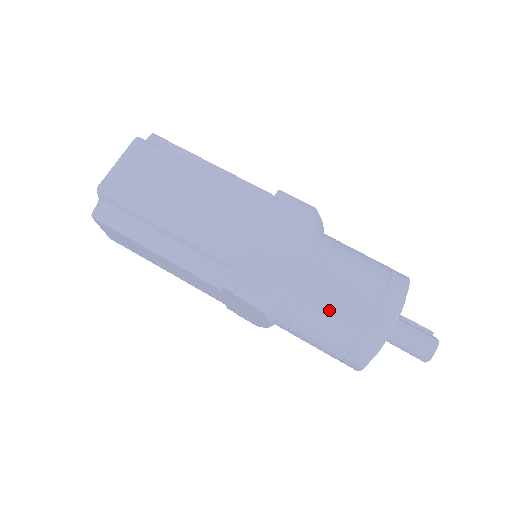
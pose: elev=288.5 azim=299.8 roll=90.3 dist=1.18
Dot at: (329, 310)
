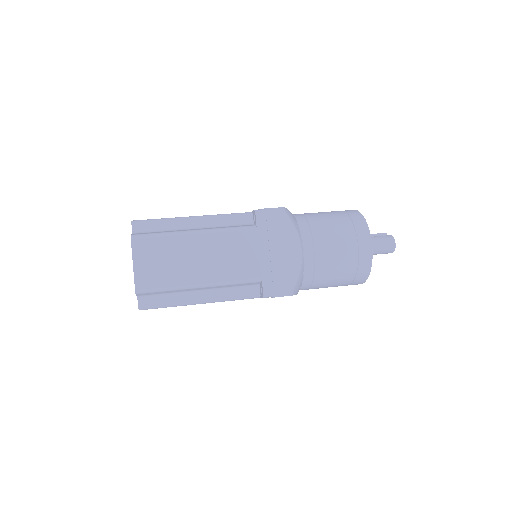
Dot at: (332, 268)
